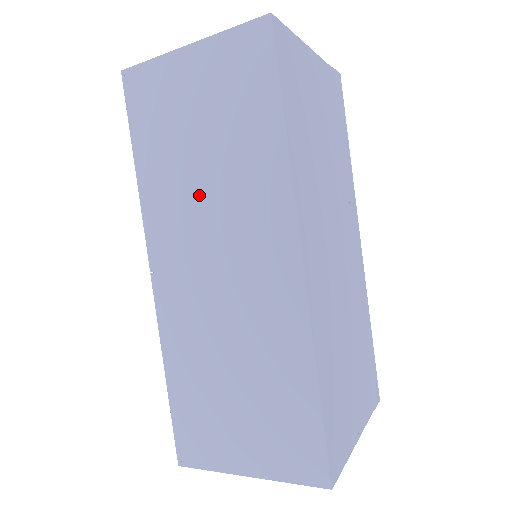
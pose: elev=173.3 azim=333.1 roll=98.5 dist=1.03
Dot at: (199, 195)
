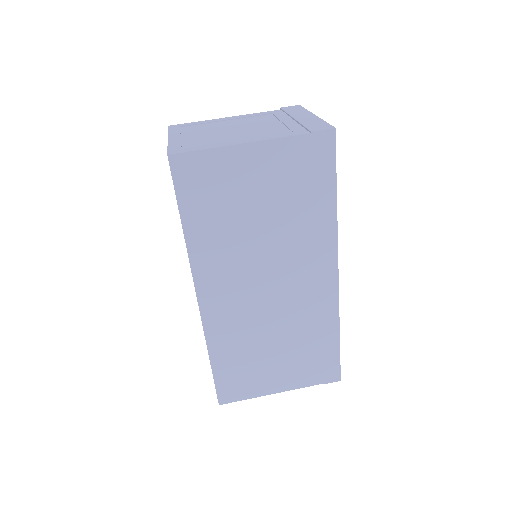
Dot at: occluded
